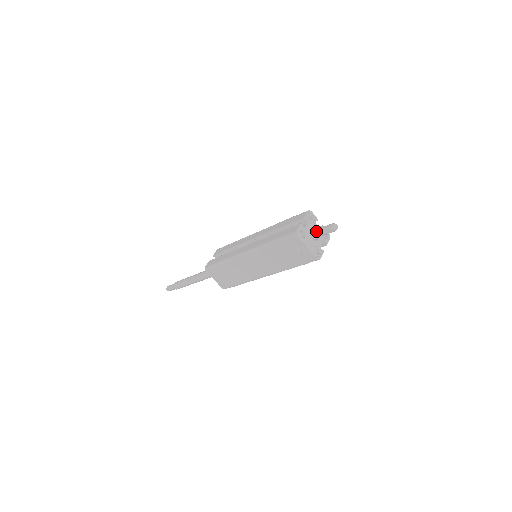
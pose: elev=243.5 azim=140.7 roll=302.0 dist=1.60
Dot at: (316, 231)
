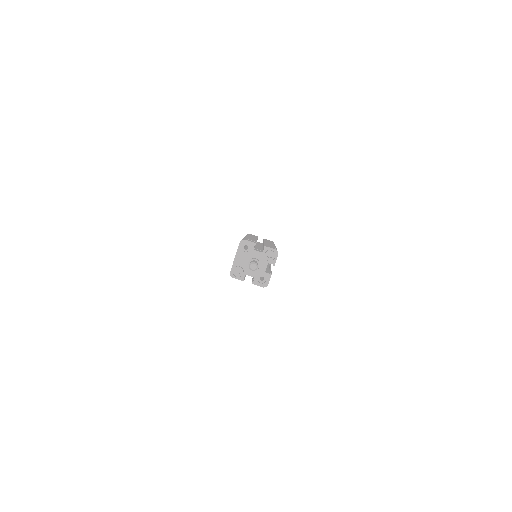
Dot at: (254, 260)
